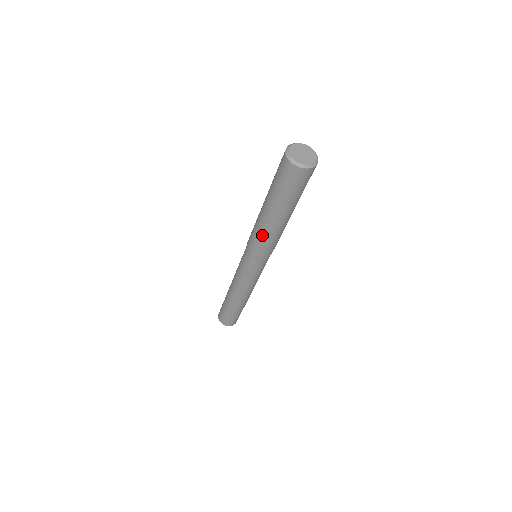
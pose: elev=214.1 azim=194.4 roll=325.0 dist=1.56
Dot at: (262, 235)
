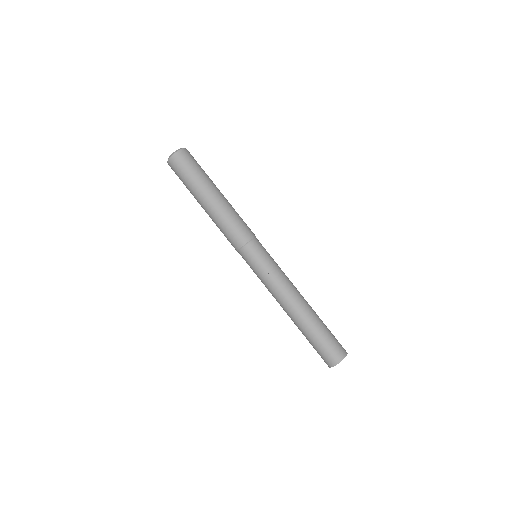
Dot at: (220, 225)
